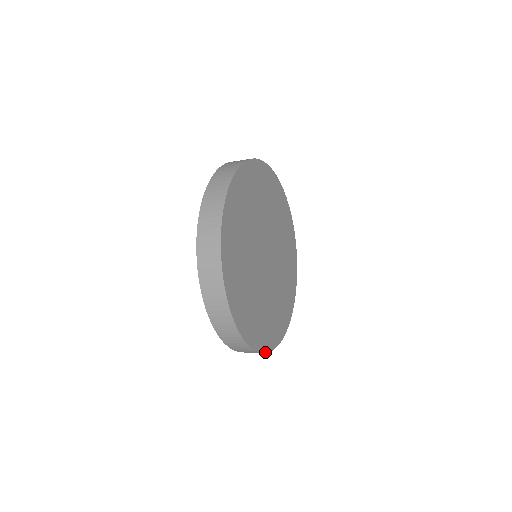
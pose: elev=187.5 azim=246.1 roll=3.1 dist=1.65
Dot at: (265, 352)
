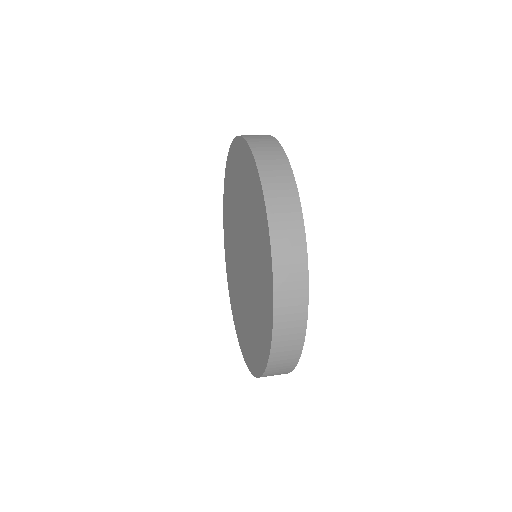
Dot at: occluded
